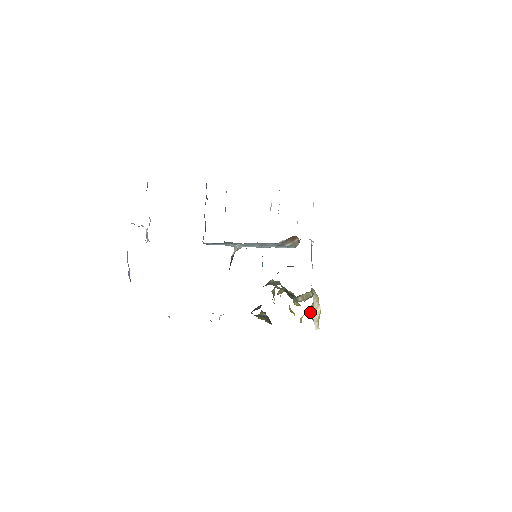
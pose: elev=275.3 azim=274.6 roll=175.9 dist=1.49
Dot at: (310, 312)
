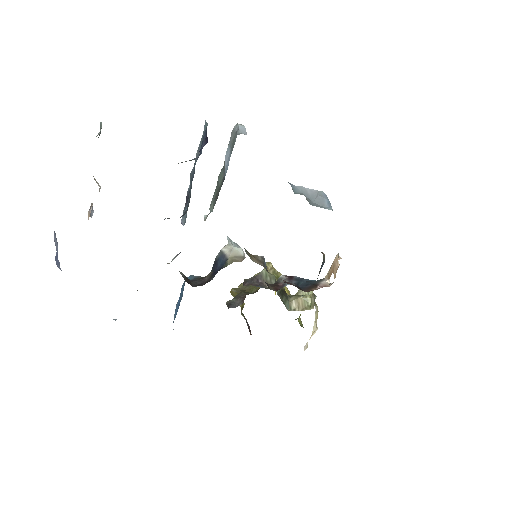
Dot at: occluded
